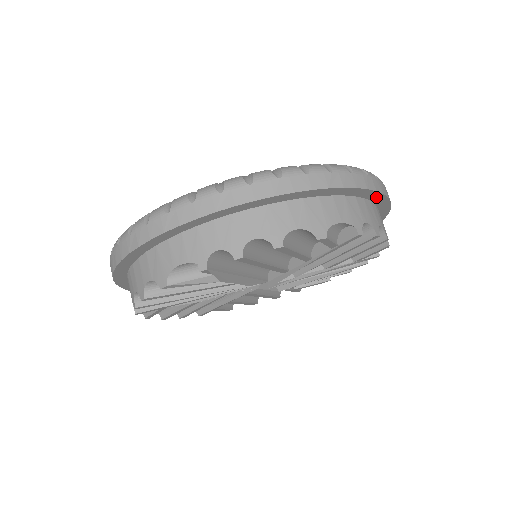
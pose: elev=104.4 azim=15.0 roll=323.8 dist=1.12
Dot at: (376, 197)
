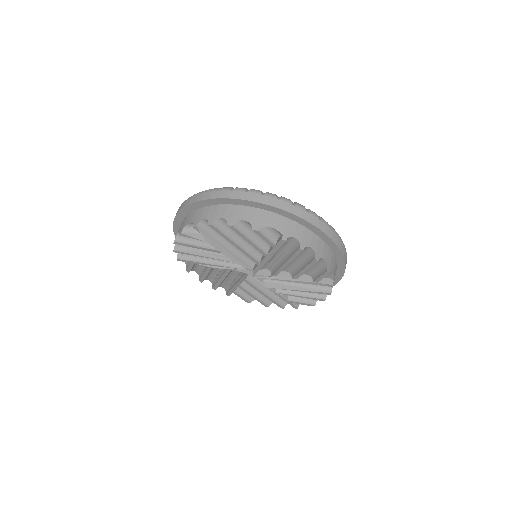
Dot at: (315, 230)
